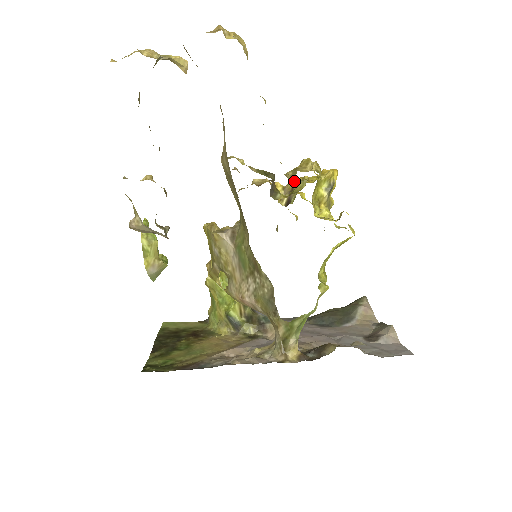
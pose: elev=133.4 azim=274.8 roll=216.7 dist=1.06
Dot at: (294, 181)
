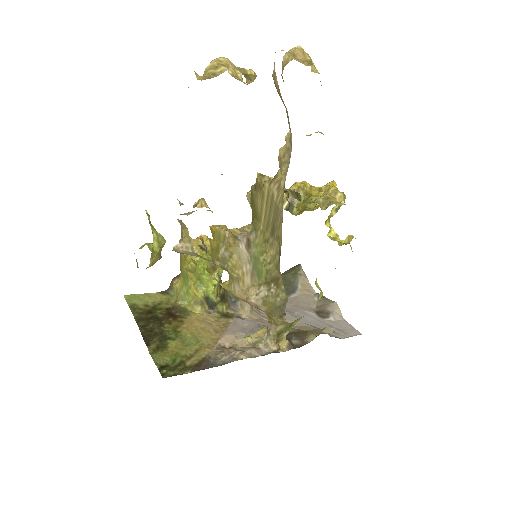
Dot at: (297, 187)
